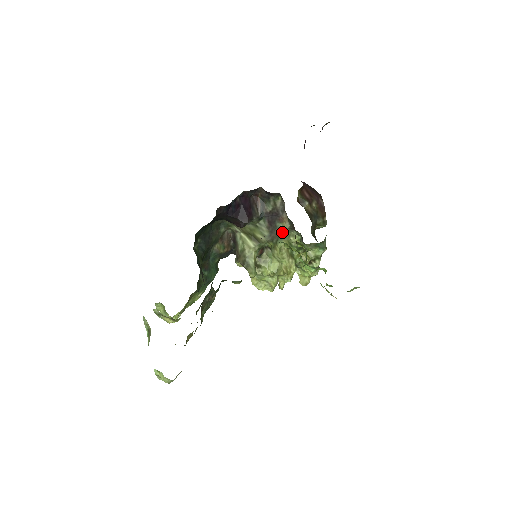
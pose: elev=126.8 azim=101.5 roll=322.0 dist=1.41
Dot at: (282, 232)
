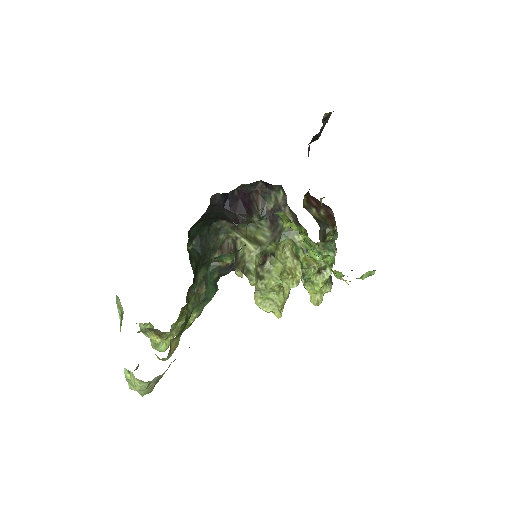
Dot at: (285, 229)
